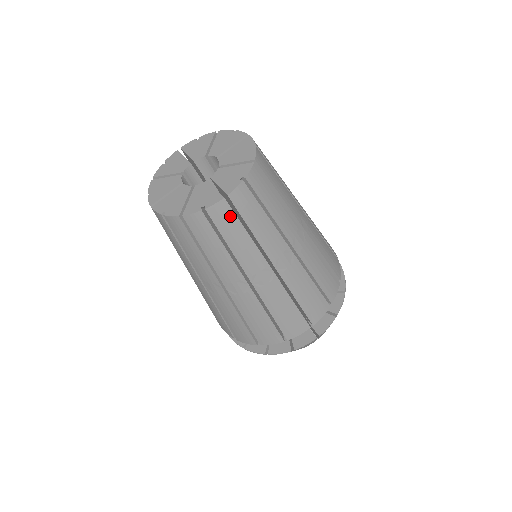
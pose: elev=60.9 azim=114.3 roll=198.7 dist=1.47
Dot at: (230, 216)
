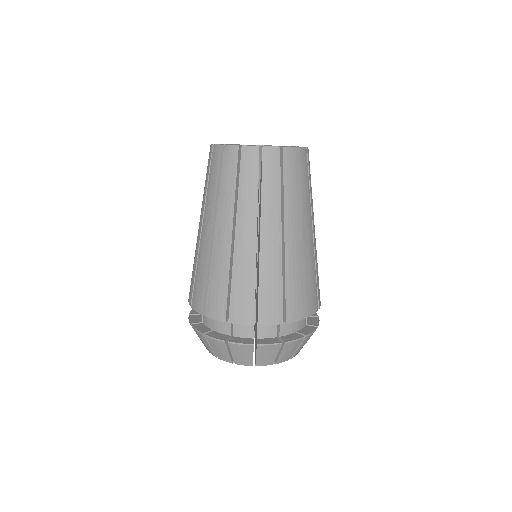
Dot at: (276, 164)
